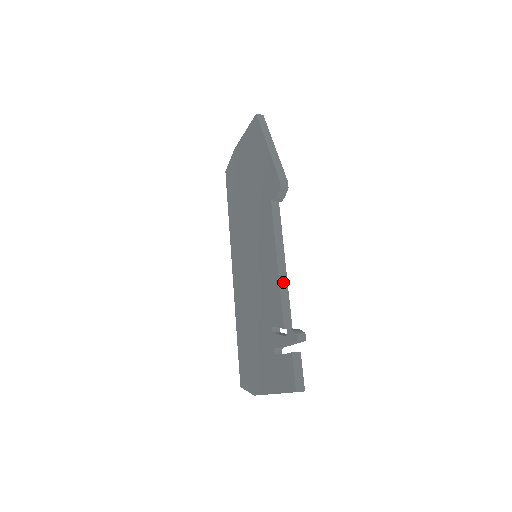
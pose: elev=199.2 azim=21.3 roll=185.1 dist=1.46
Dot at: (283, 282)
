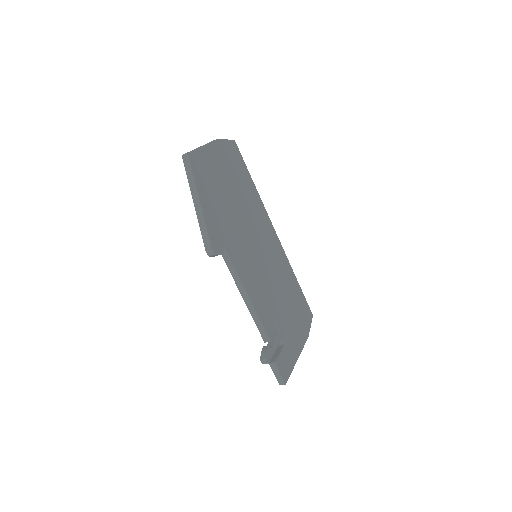
Dot at: (252, 312)
